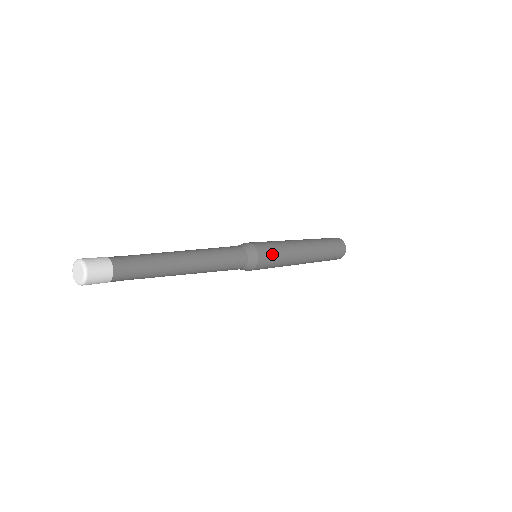
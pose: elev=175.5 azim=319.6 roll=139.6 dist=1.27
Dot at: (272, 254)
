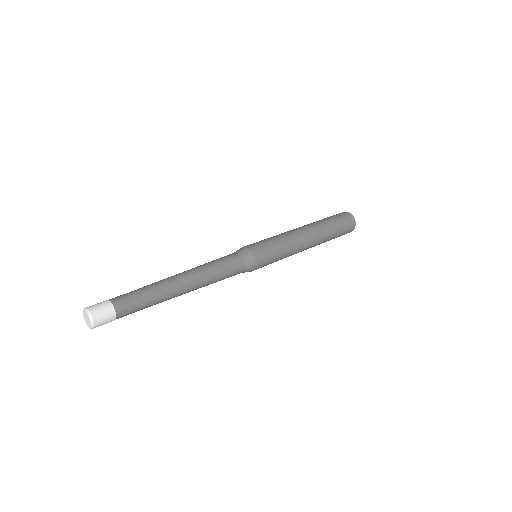
Dot at: (270, 260)
